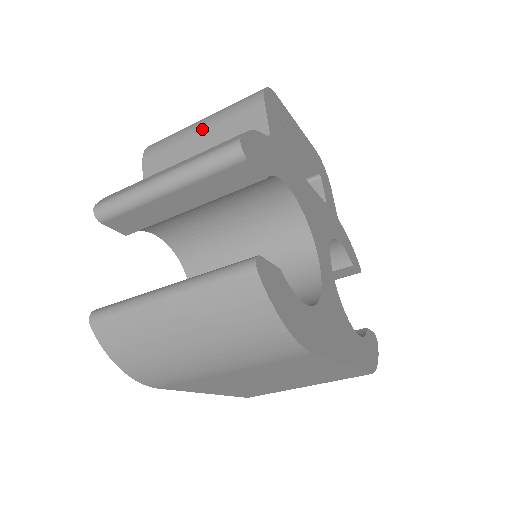
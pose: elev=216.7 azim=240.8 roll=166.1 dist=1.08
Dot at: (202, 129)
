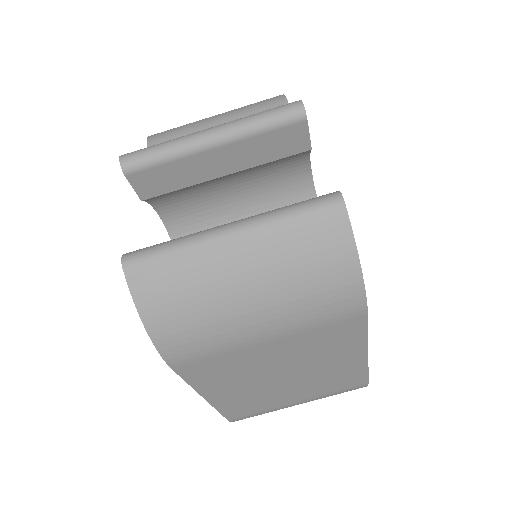
Dot at: (219, 120)
